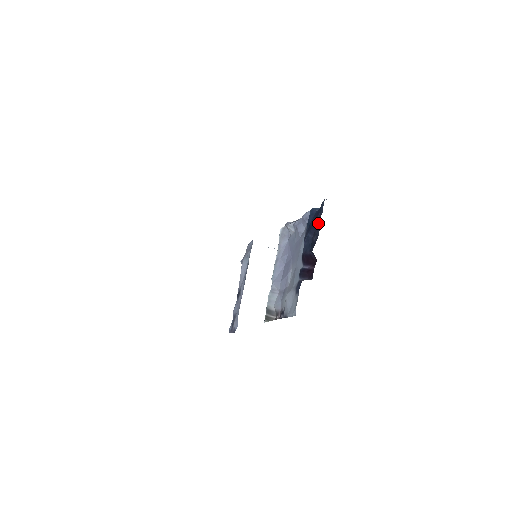
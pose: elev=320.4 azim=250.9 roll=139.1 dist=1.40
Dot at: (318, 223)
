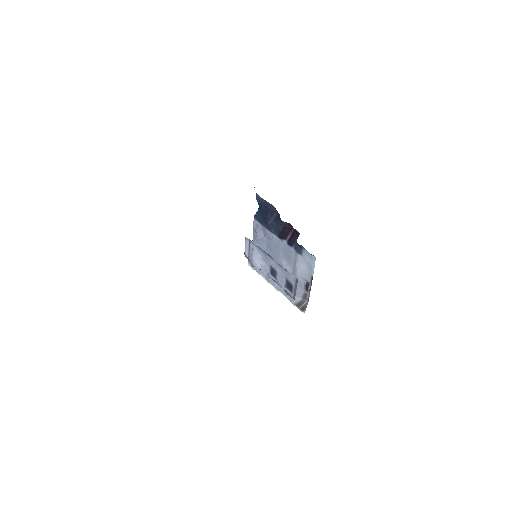
Dot at: (267, 207)
